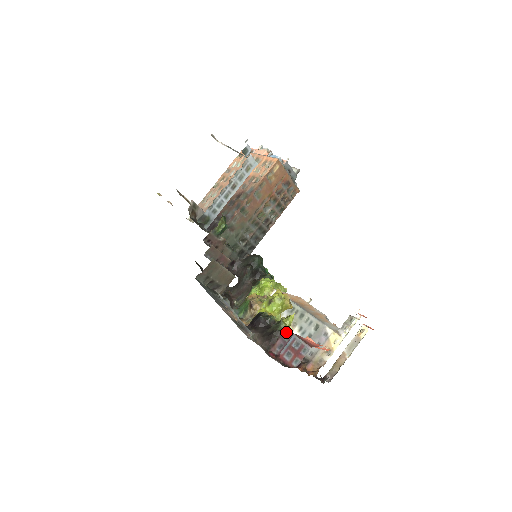
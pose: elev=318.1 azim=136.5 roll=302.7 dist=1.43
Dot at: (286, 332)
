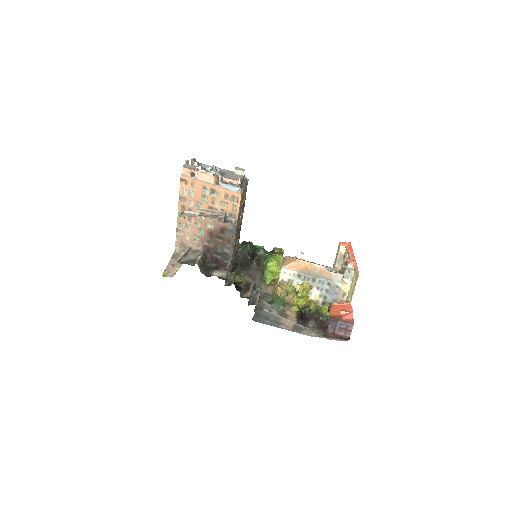
Dot at: (332, 320)
